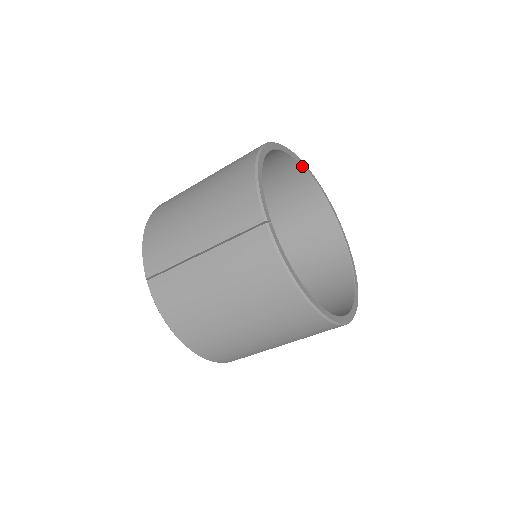
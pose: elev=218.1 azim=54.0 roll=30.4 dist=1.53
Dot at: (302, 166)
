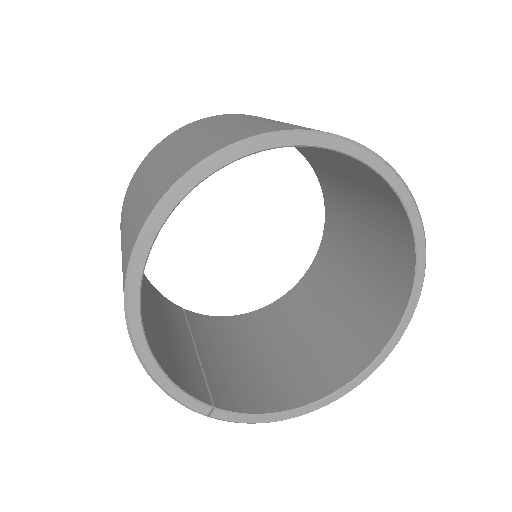
Dot at: (211, 174)
